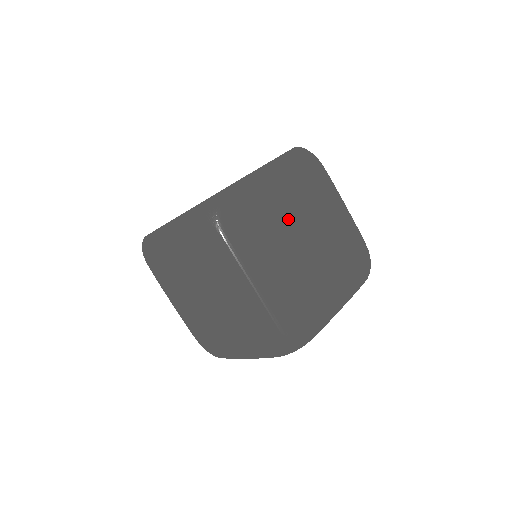
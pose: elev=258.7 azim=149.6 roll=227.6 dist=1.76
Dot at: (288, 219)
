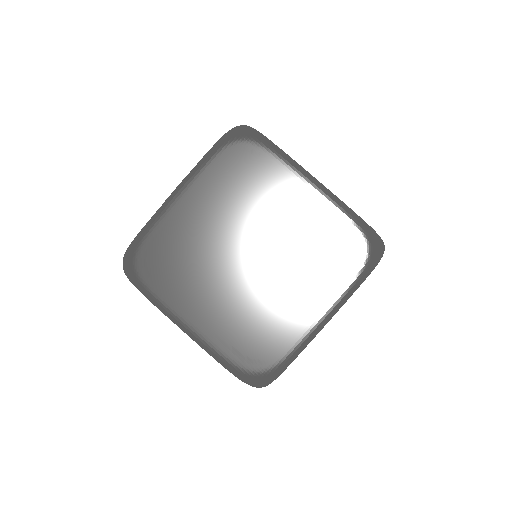
Dot at: (220, 239)
